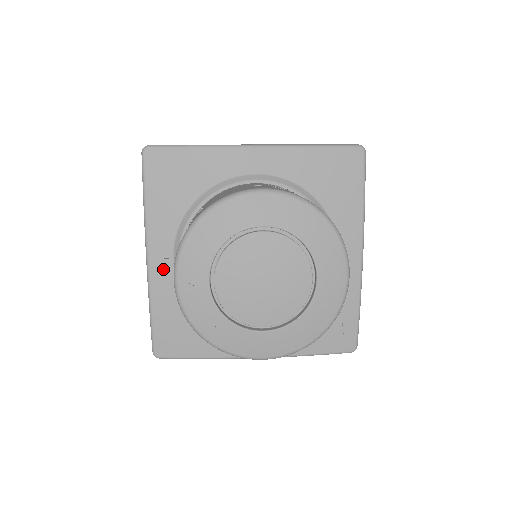
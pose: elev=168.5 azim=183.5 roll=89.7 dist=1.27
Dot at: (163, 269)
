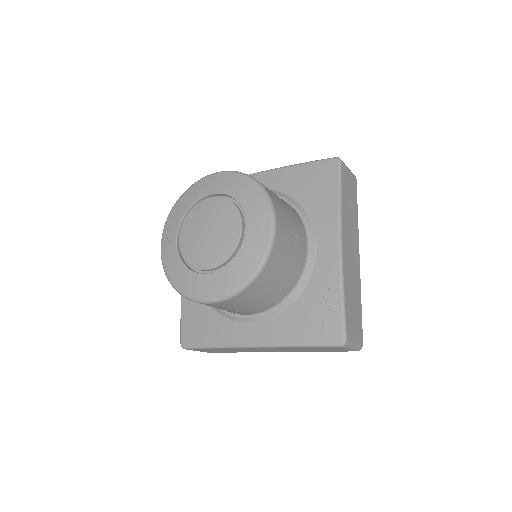
Dot at: occluded
